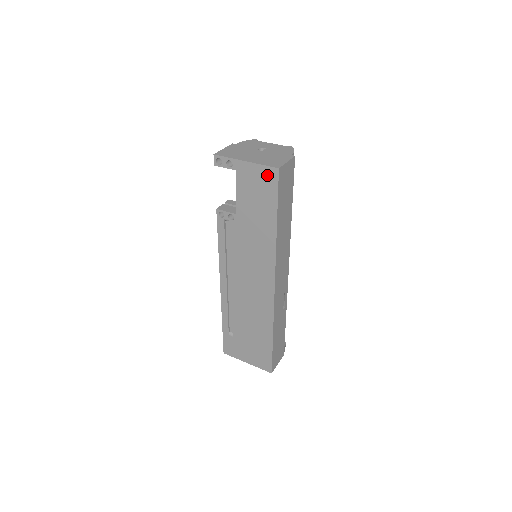
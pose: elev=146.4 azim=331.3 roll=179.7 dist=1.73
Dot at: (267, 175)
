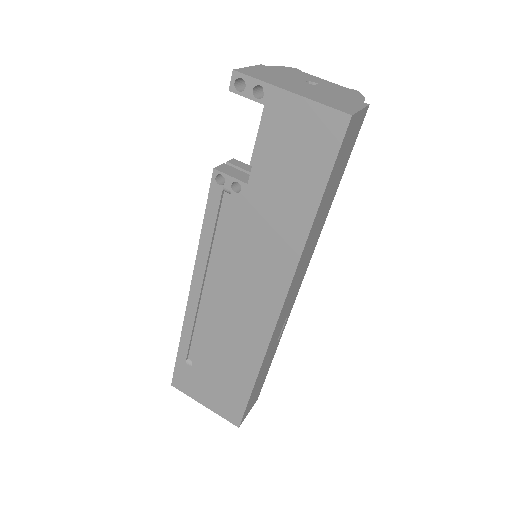
Dot at: (325, 124)
